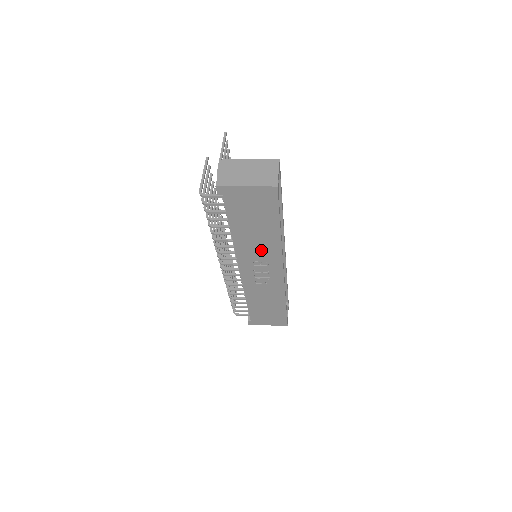
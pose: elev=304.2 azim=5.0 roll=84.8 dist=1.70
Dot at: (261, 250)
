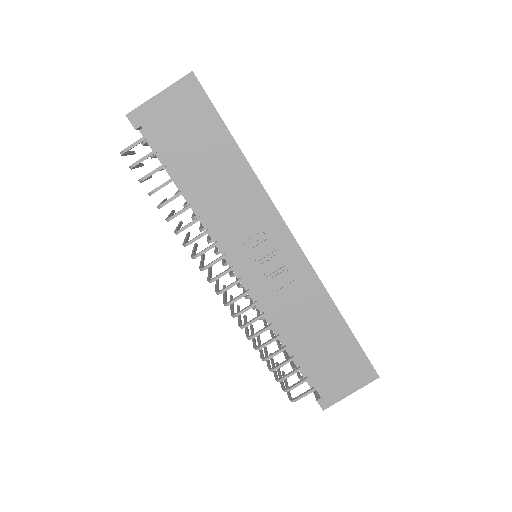
Dot at: (241, 208)
